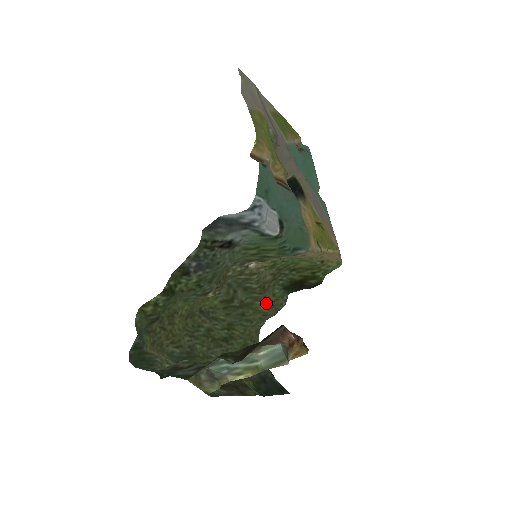
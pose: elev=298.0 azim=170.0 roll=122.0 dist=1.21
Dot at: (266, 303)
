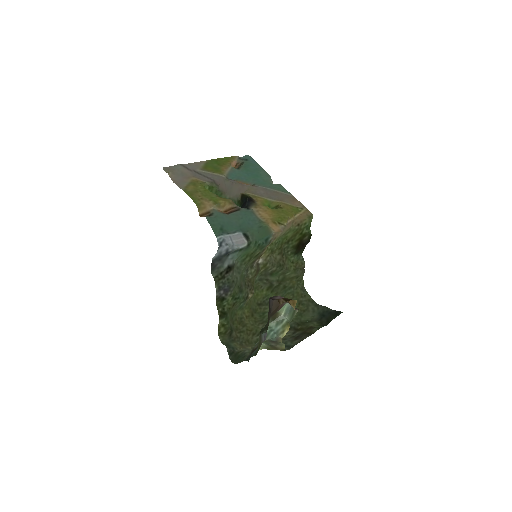
Dot at: (291, 271)
